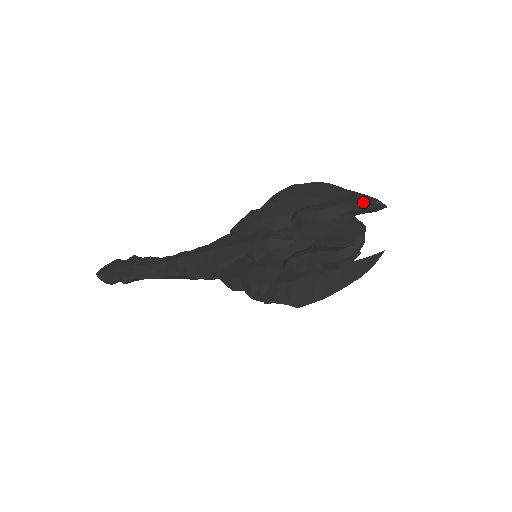
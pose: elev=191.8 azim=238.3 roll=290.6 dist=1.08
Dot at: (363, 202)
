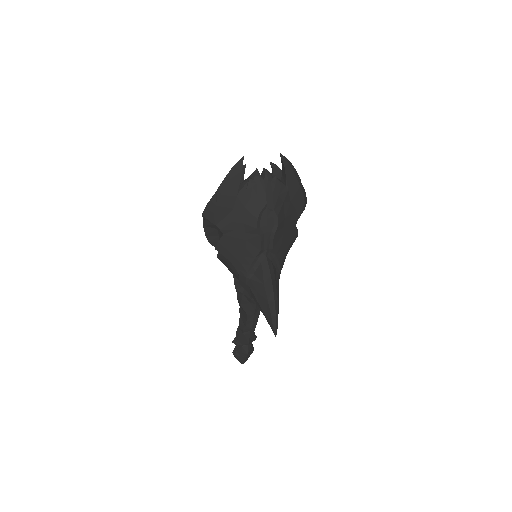
Dot at: occluded
